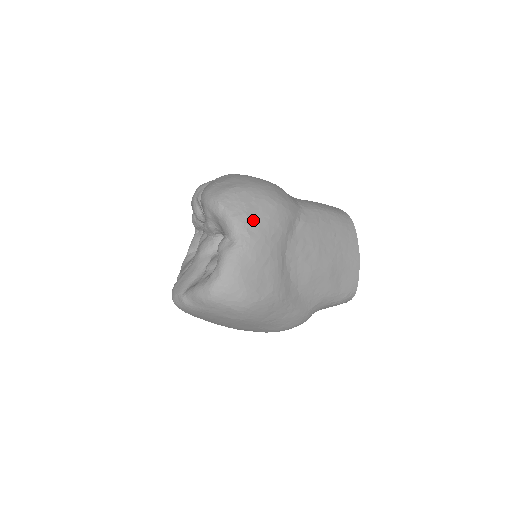
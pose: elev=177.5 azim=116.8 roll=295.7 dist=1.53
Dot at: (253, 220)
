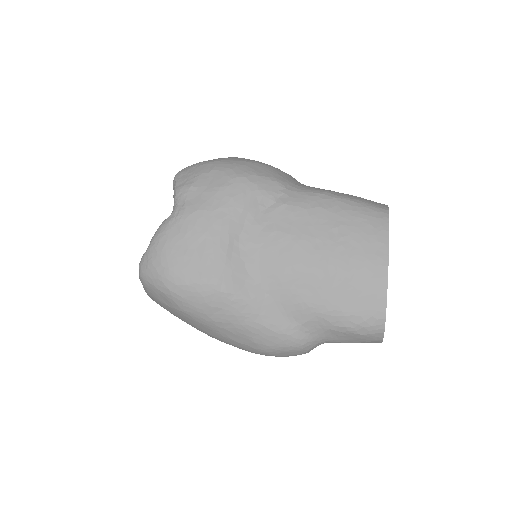
Dot at: (197, 191)
